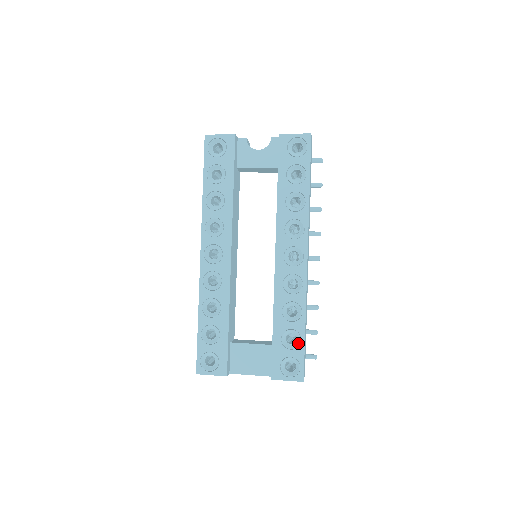
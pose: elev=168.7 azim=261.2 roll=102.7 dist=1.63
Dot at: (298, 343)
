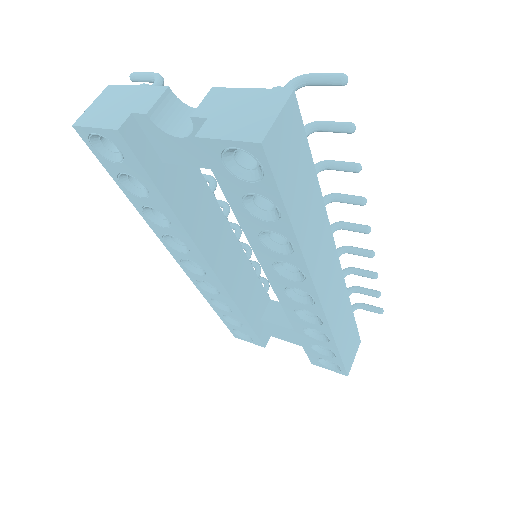
Dot at: (333, 355)
